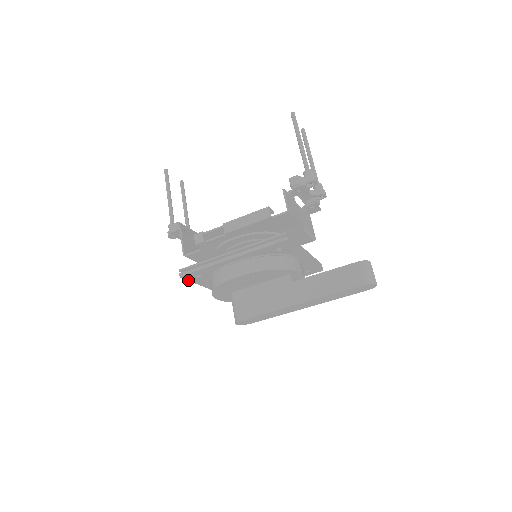
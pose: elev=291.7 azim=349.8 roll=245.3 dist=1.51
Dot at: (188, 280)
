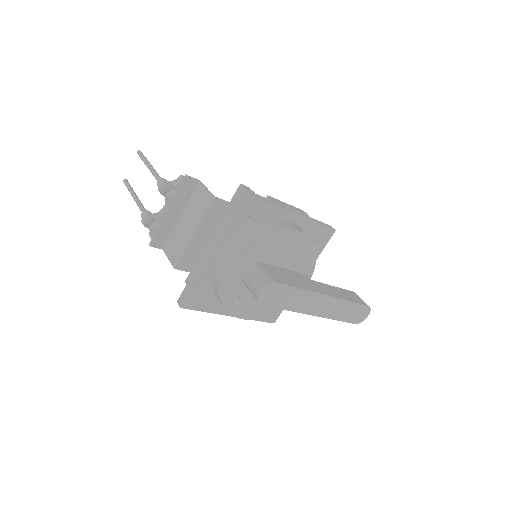
Dot at: (236, 209)
